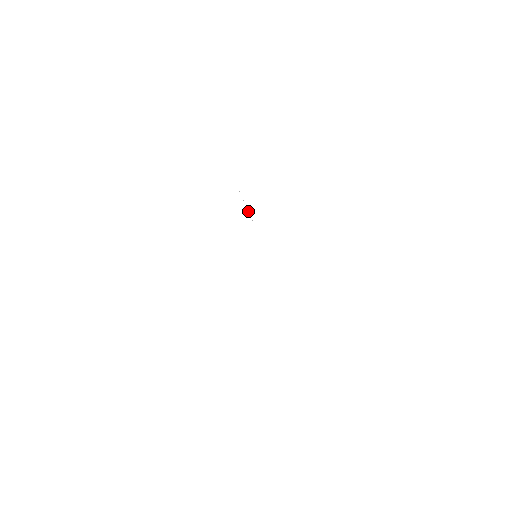
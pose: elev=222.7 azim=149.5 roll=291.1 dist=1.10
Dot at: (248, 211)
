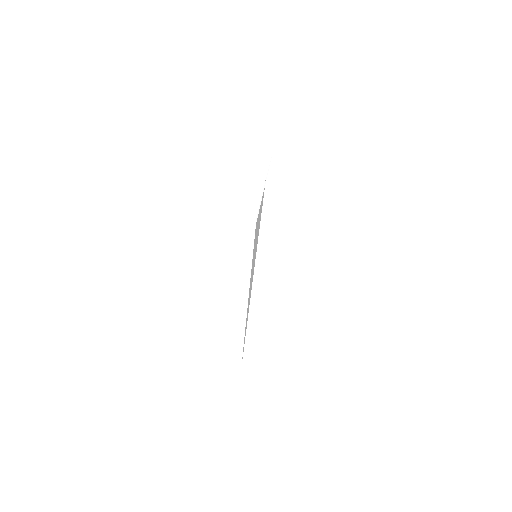
Dot at: (259, 208)
